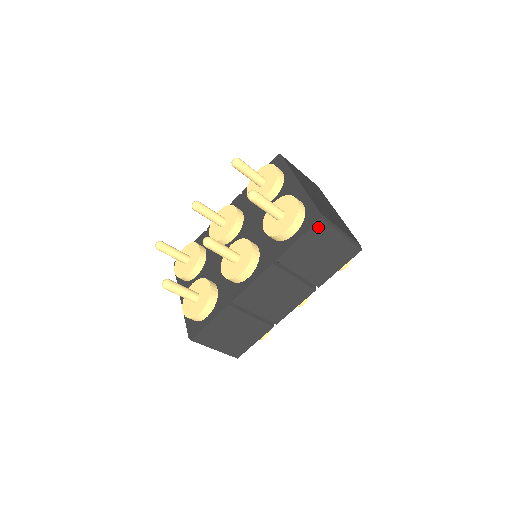
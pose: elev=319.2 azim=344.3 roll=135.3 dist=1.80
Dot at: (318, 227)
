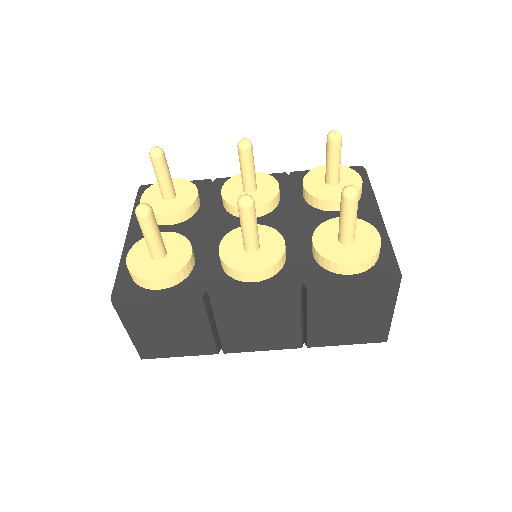
Dot at: (386, 288)
